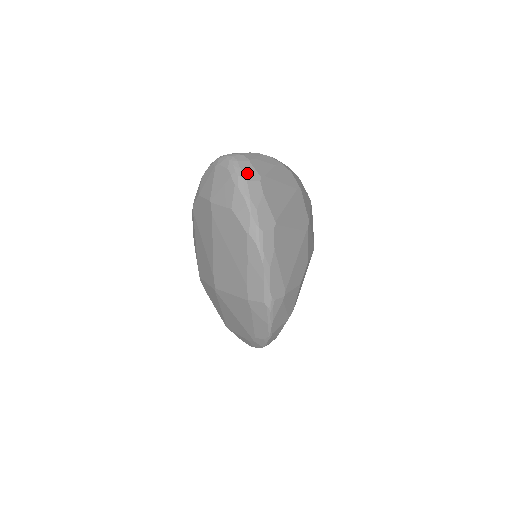
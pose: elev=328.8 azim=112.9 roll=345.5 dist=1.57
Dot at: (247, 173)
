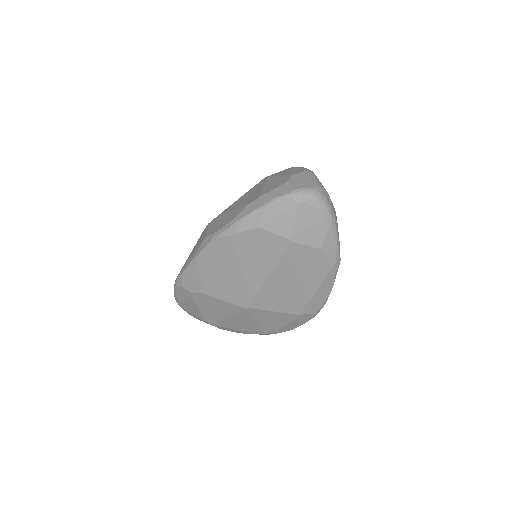
Dot at: (333, 210)
